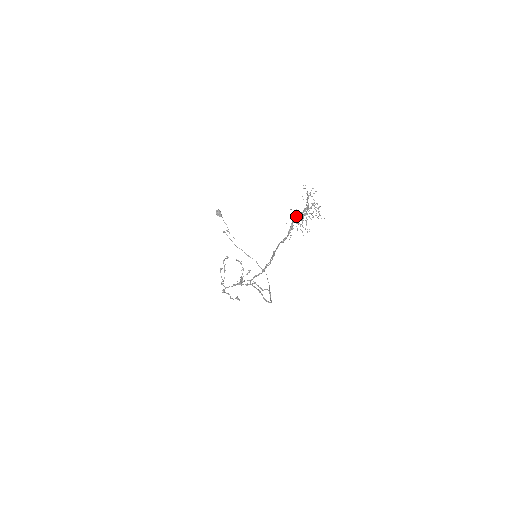
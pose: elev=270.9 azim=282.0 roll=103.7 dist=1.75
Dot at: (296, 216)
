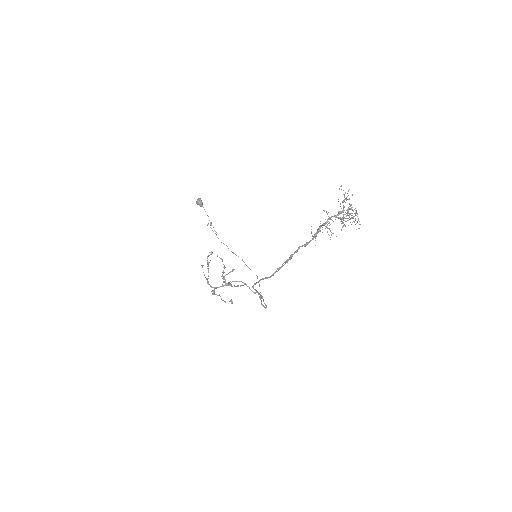
Dot at: occluded
